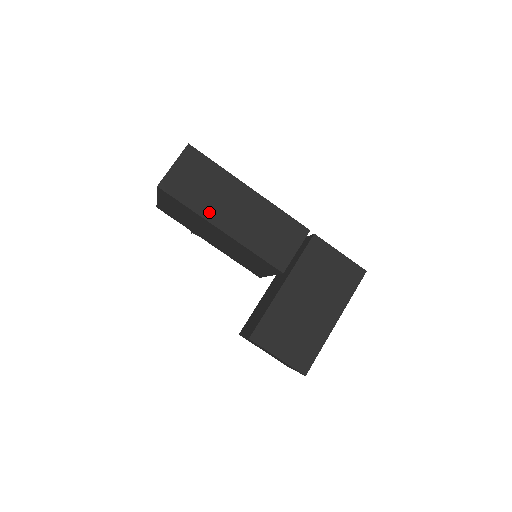
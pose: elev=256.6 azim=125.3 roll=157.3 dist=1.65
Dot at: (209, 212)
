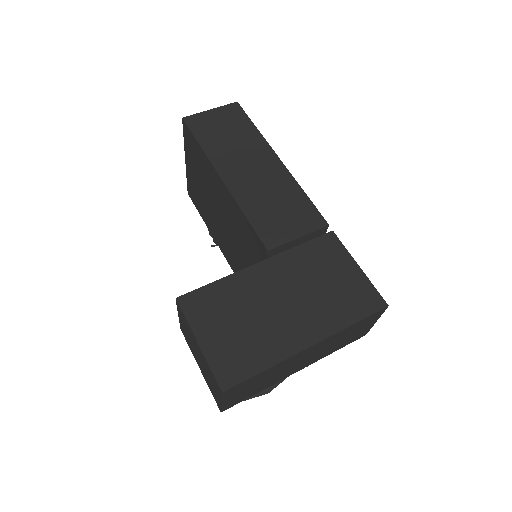
Dot at: (219, 158)
